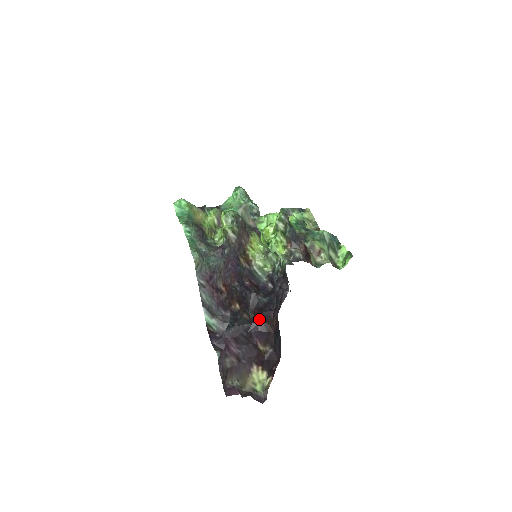
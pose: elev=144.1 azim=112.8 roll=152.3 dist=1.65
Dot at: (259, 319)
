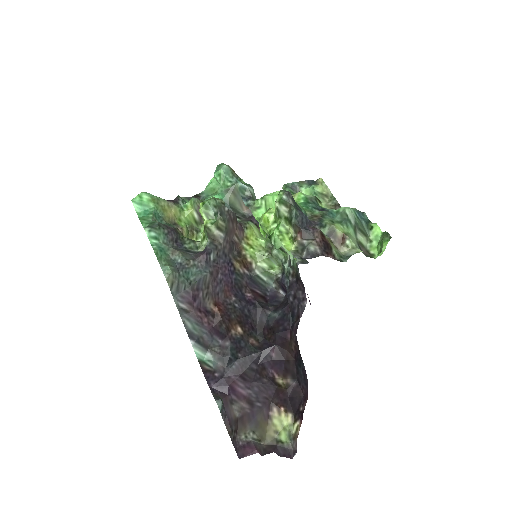
Dot at: (271, 343)
